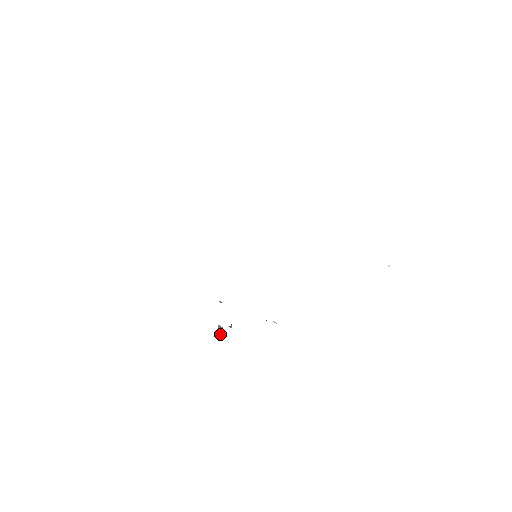
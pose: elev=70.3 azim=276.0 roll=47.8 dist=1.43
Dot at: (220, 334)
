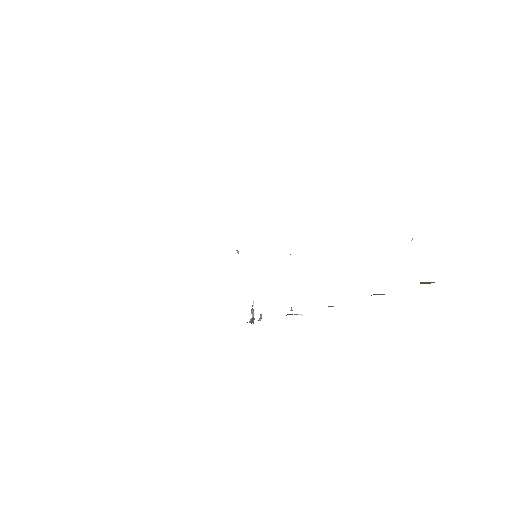
Dot at: (253, 305)
